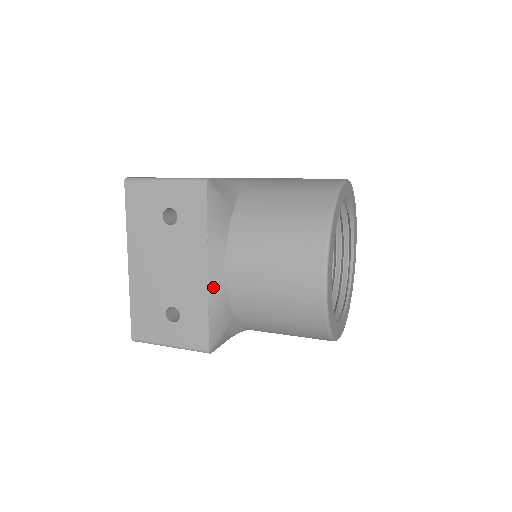
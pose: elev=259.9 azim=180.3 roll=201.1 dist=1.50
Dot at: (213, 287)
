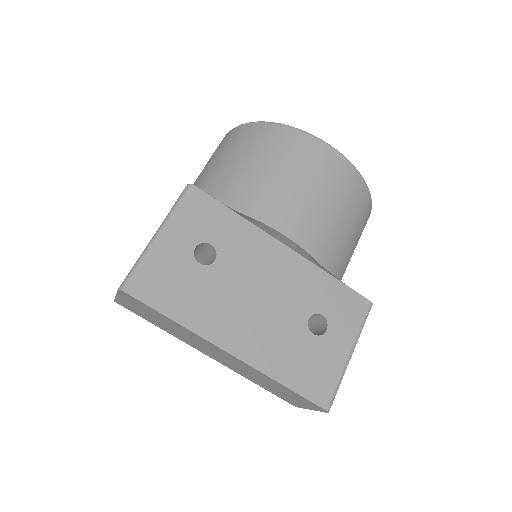
Dot at: (304, 256)
